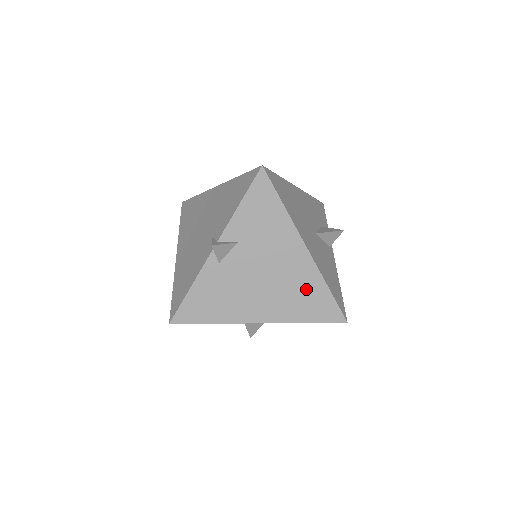
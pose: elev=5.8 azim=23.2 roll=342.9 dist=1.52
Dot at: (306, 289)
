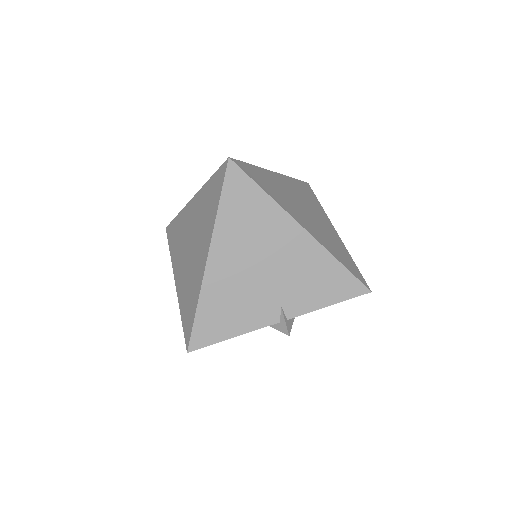
Dot at: occluded
